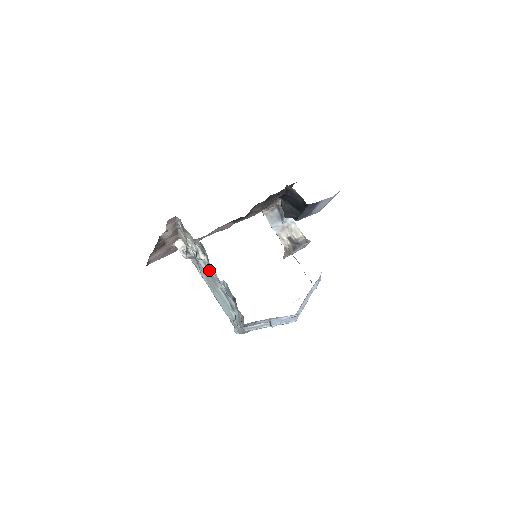
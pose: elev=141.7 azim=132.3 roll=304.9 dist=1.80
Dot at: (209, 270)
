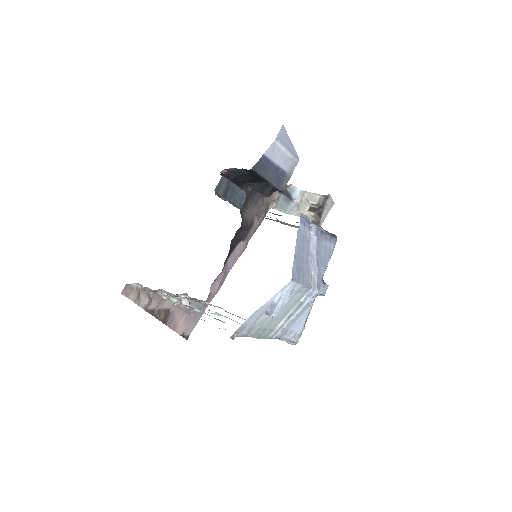
Dot at: occluded
